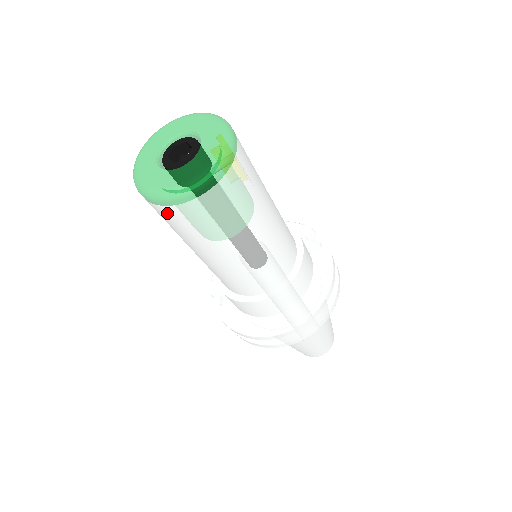
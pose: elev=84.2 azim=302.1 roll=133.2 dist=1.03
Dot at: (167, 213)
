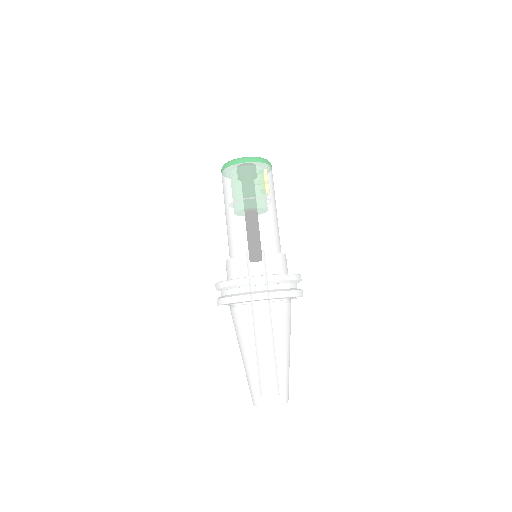
Dot at: (227, 173)
